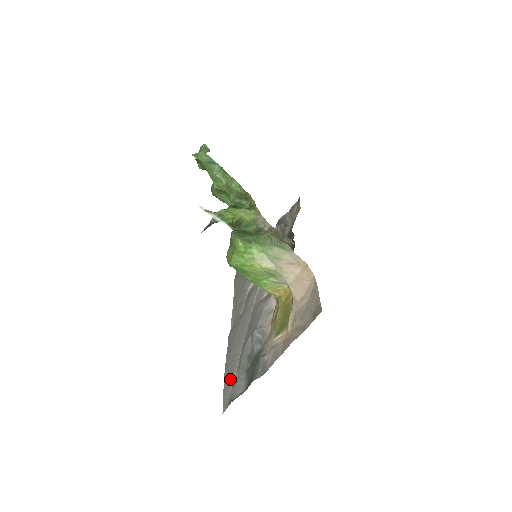
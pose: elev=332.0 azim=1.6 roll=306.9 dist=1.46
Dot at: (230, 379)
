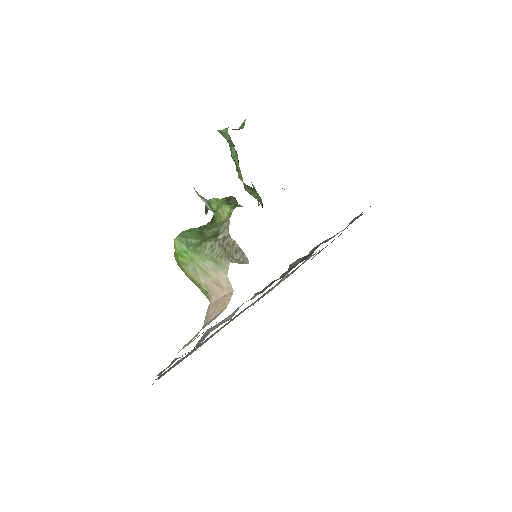
Dot at: (180, 361)
